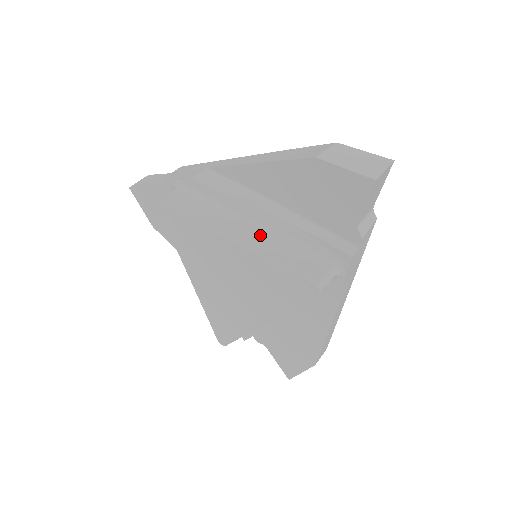
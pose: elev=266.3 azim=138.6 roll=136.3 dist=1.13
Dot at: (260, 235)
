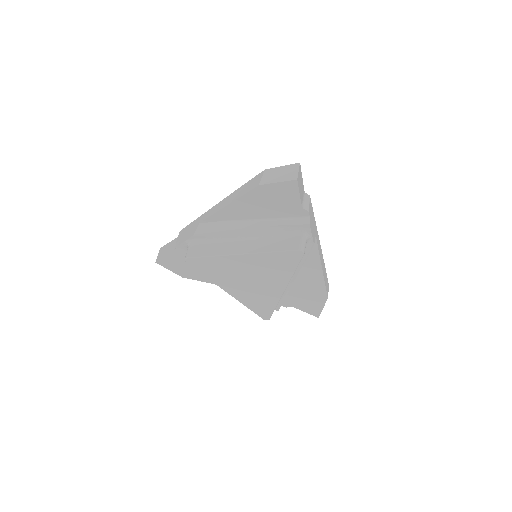
Dot at: (253, 242)
